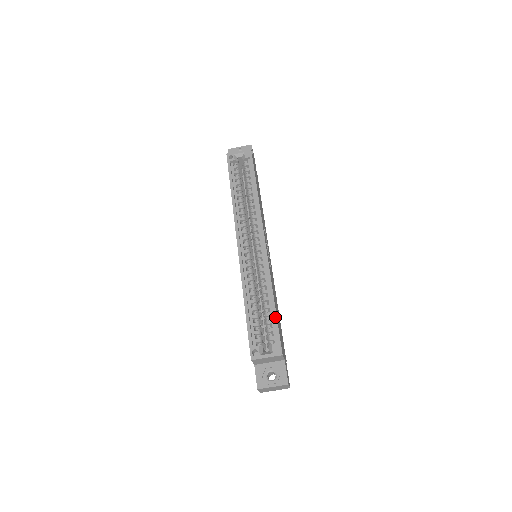
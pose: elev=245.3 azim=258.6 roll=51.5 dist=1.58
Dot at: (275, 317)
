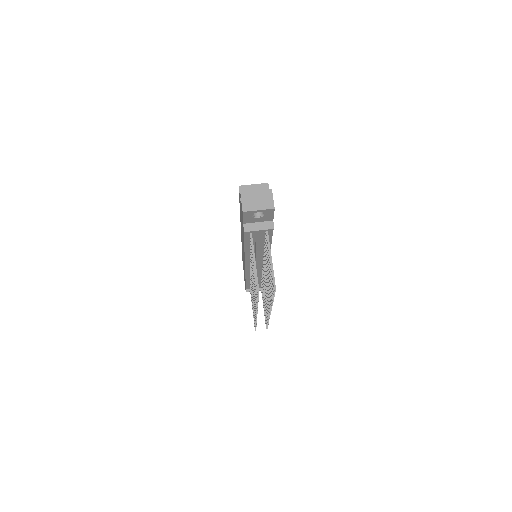
Dot at: occluded
